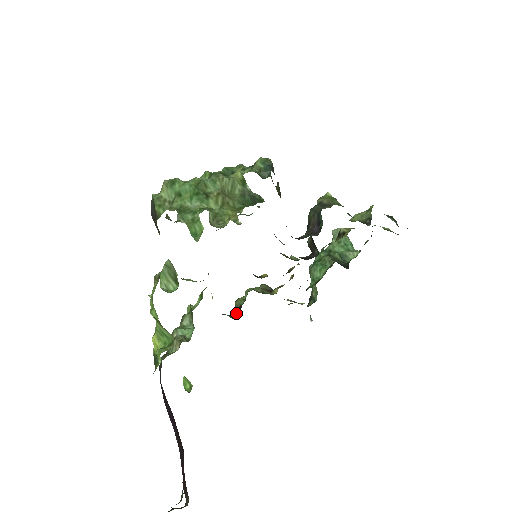
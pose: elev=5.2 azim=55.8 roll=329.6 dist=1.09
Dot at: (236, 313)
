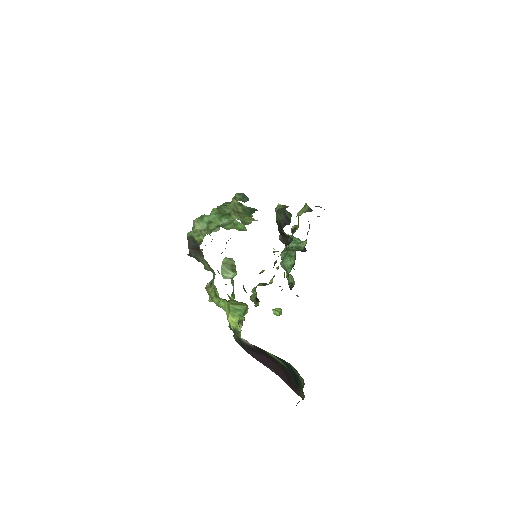
Dot at: (255, 304)
